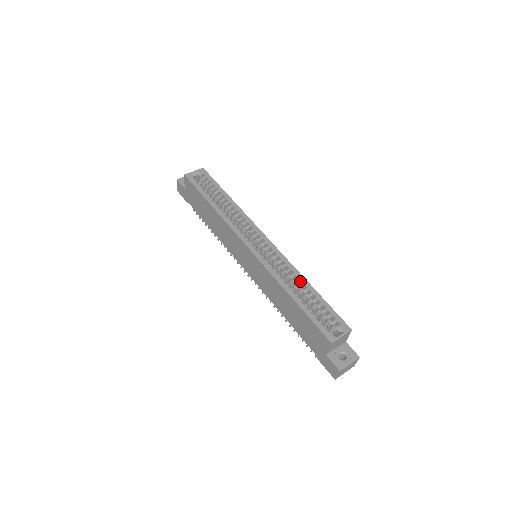
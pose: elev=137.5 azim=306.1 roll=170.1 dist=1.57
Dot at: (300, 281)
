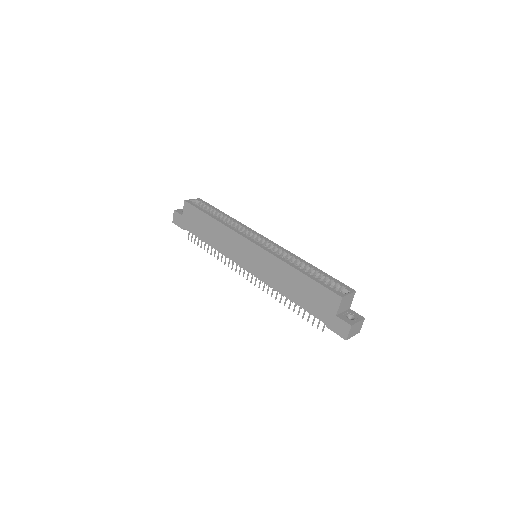
Dot at: (302, 263)
